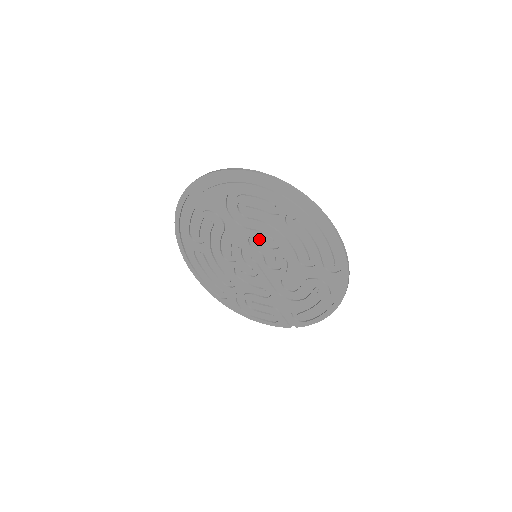
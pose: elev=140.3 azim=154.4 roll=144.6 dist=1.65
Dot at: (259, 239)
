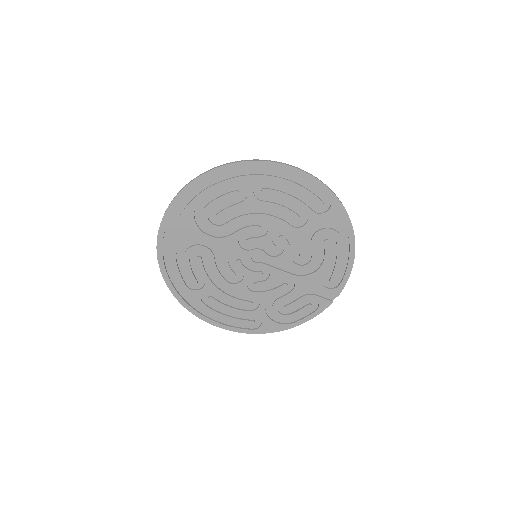
Dot at: (247, 237)
